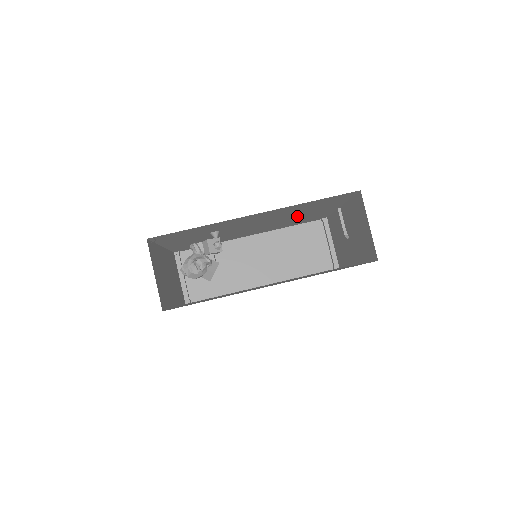
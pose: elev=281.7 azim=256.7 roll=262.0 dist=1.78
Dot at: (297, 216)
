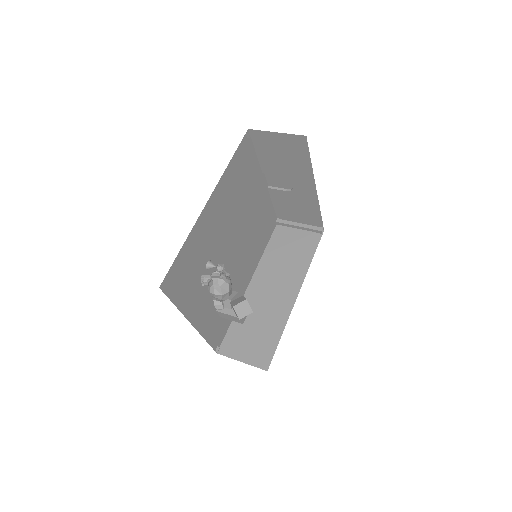
Dot at: (249, 213)
